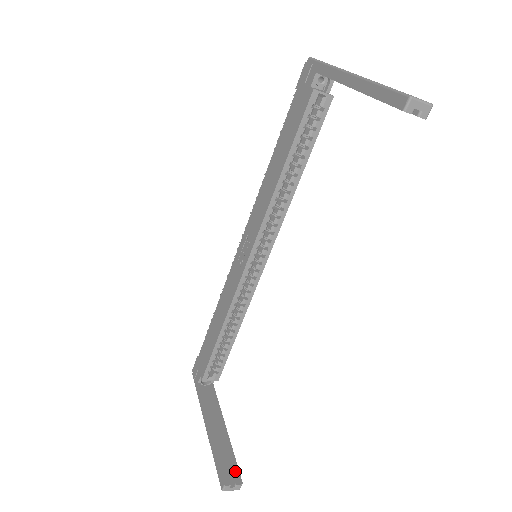
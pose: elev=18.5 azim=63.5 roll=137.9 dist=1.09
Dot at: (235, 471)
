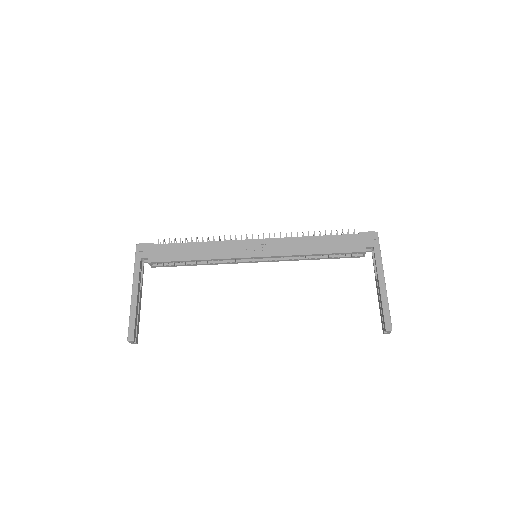
Dot at: occluded
